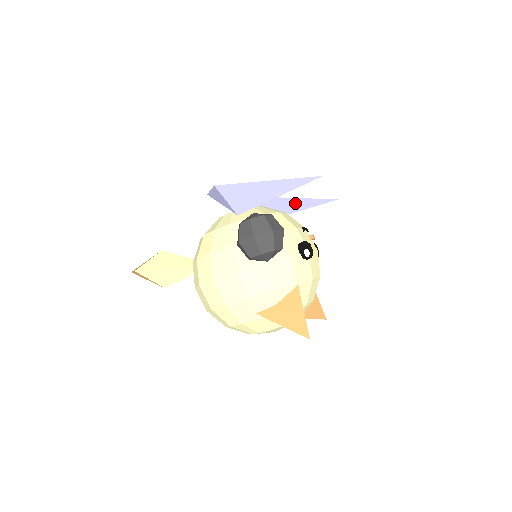
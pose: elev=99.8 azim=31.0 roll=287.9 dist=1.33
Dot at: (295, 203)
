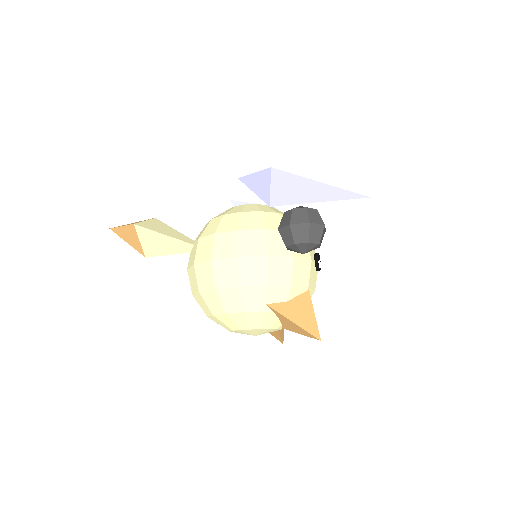
Dot at: occluded
